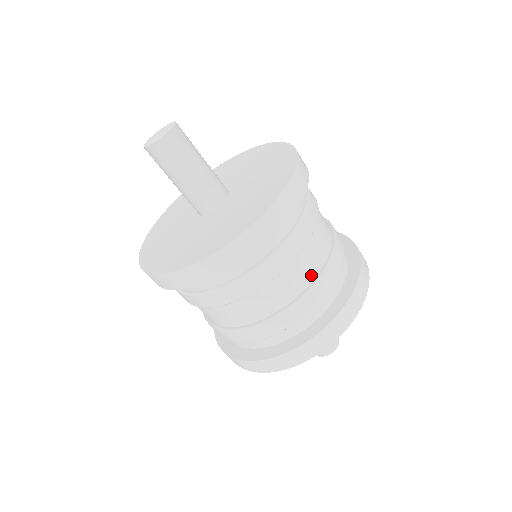
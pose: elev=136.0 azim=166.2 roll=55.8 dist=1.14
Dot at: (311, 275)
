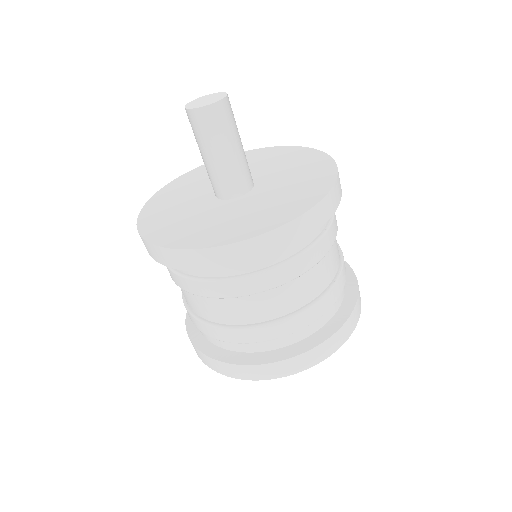
Dot at: (265, 316)
